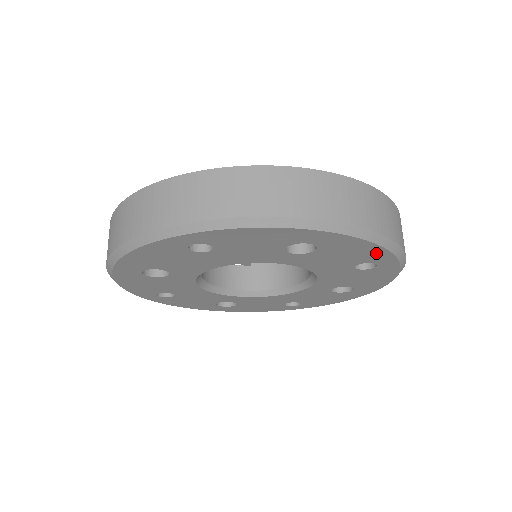
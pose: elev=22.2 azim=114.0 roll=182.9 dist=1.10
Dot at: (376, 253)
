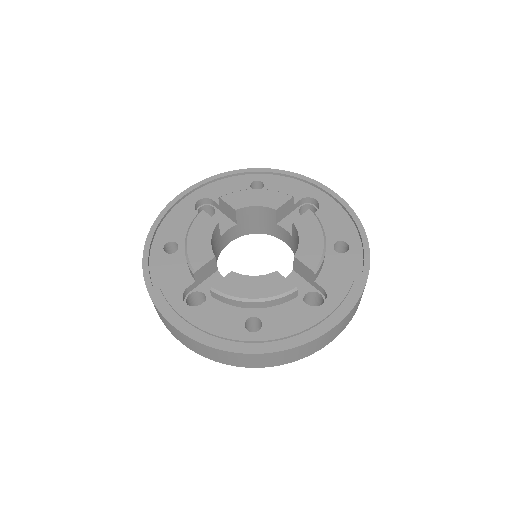
Dot at: occluded
